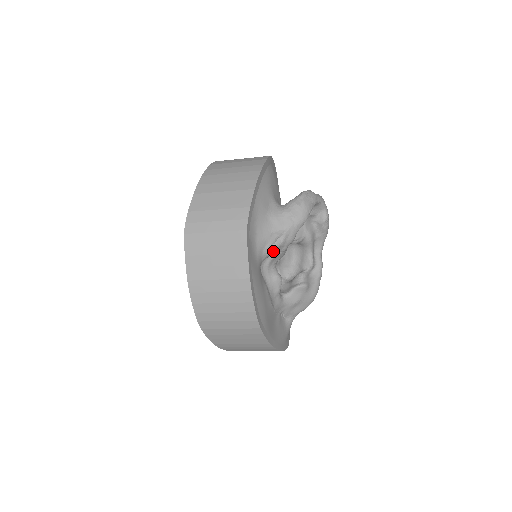
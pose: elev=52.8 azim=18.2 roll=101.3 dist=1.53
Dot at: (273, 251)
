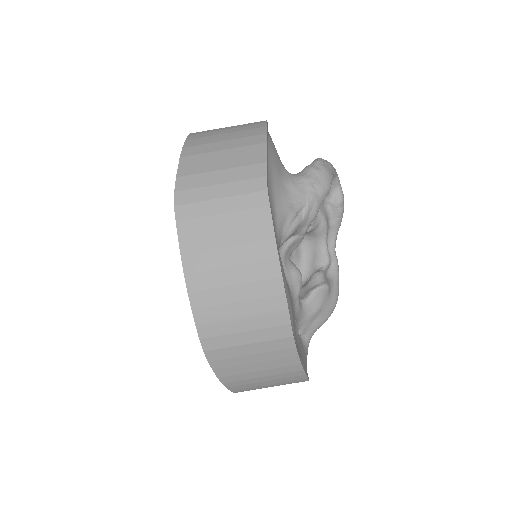
Dot at: (294, 230)
